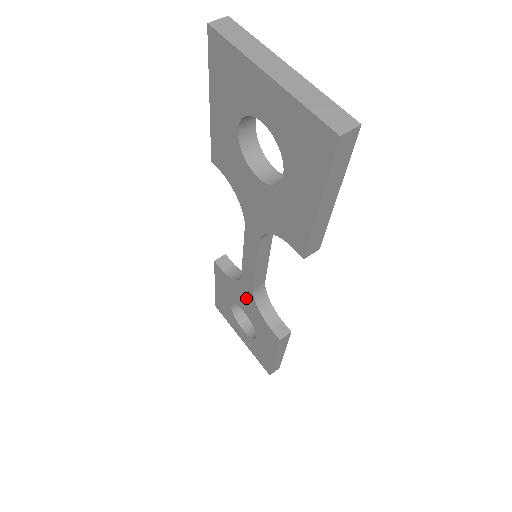
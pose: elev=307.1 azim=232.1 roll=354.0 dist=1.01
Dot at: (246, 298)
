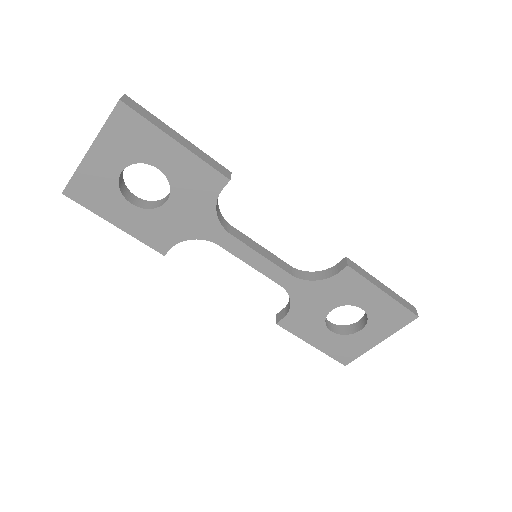
Dot at: (308, 295)
